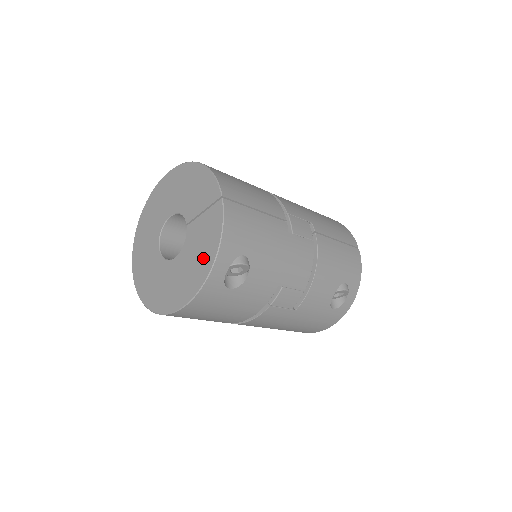
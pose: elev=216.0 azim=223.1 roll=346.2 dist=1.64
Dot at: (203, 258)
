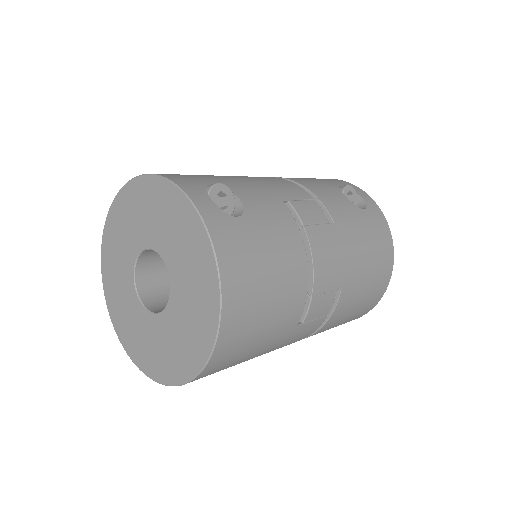
Dot at: (179, 217)
